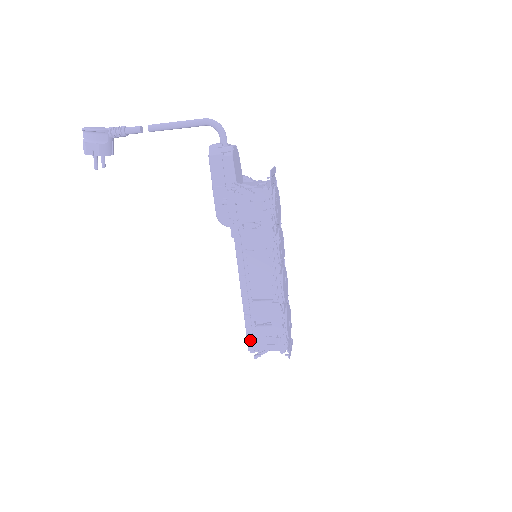
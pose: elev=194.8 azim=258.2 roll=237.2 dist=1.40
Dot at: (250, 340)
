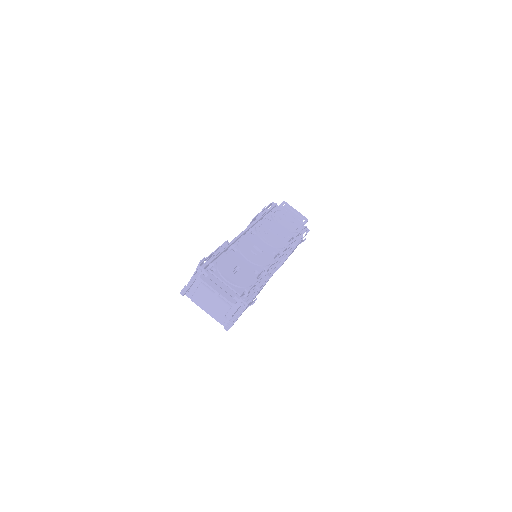
Dot at: occluded
